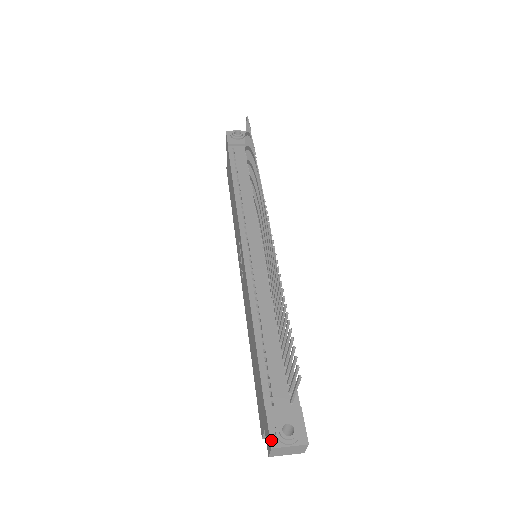
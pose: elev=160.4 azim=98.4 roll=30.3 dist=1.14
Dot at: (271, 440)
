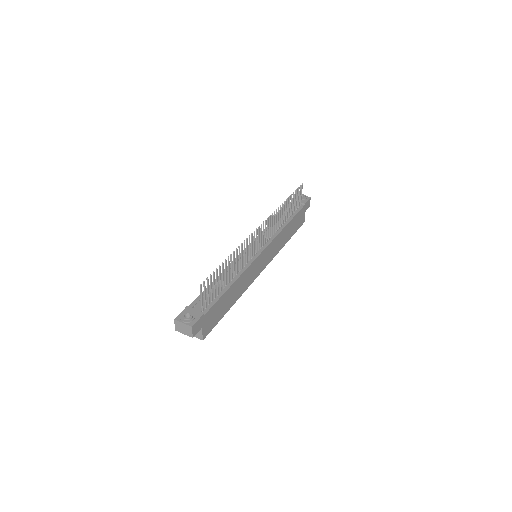
Dot at: (177, 317)
